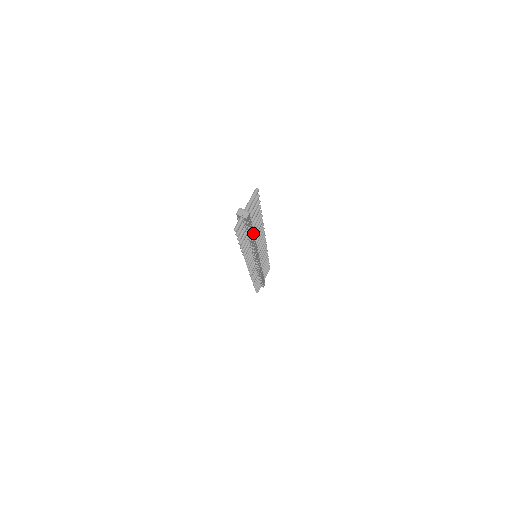
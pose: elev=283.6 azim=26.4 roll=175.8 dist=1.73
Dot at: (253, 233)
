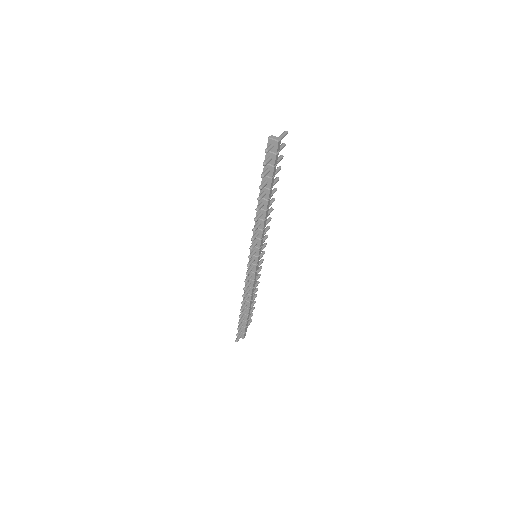
Dot at: occluded
